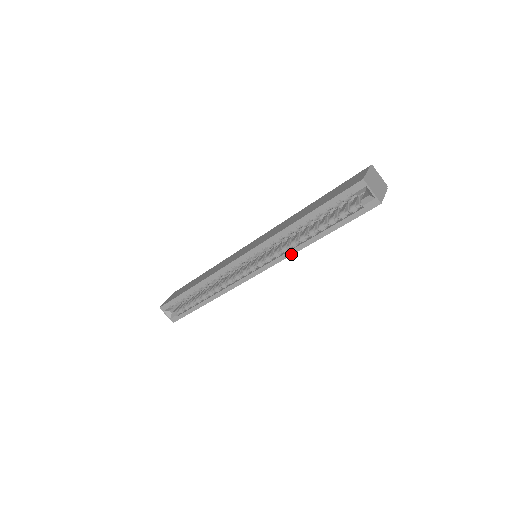
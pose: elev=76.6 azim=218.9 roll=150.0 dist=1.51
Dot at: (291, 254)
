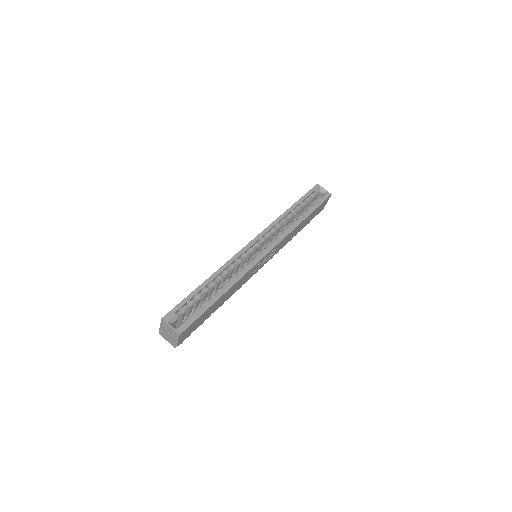
Dot at: (291, 231)
